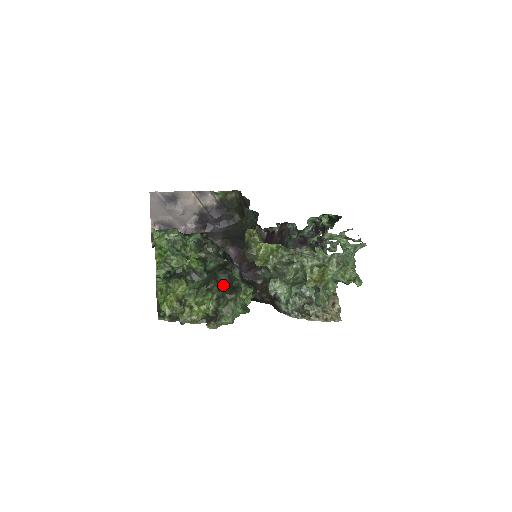
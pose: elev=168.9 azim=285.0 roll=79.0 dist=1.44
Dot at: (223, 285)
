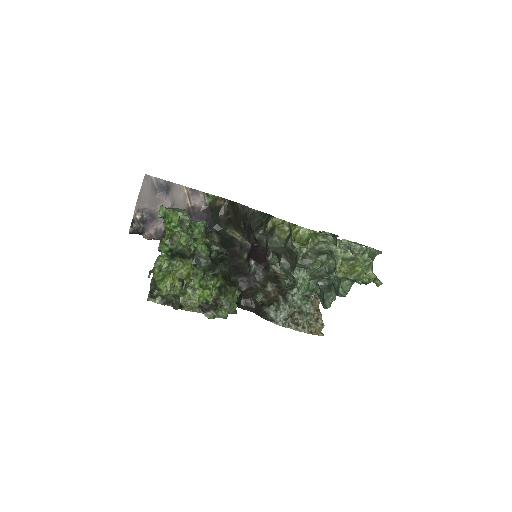
Dot at: (224, 276)
